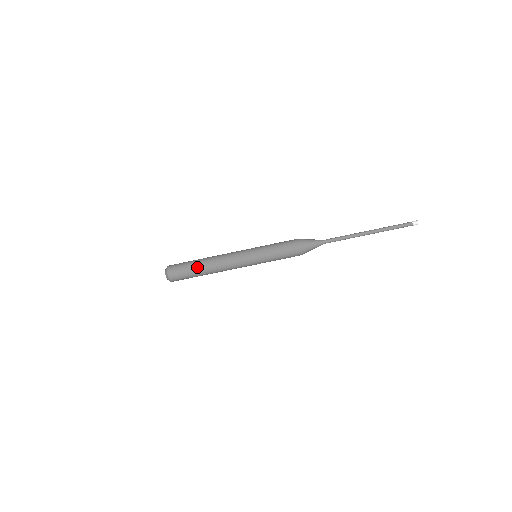
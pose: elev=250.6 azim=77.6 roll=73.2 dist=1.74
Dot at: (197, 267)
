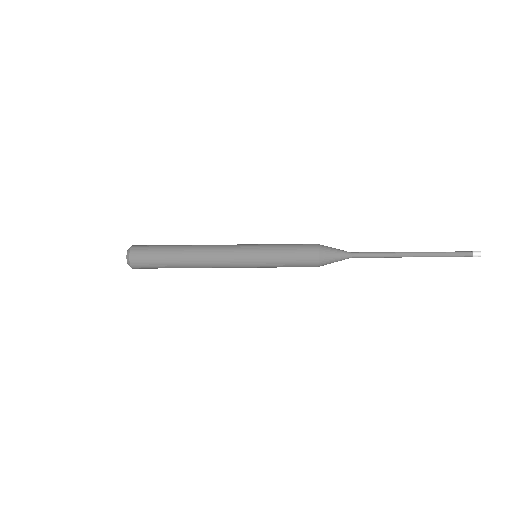
Dot at: occluded
